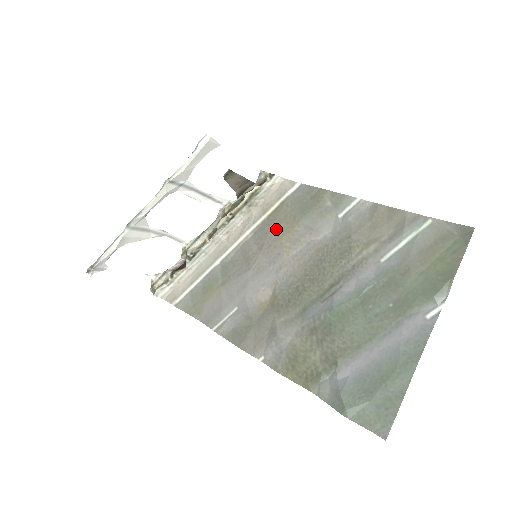
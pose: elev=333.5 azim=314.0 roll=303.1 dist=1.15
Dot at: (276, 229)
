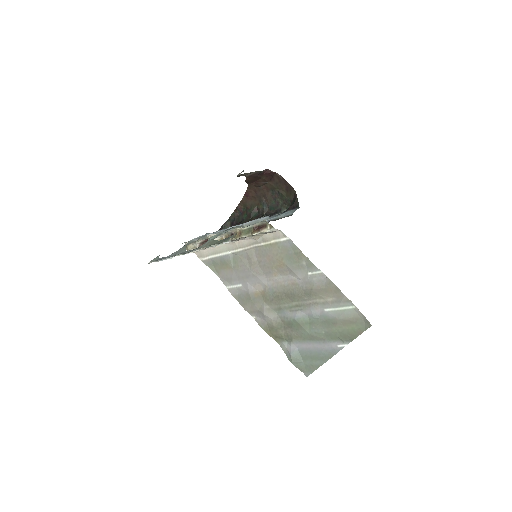
Dot at: (270, 258)
